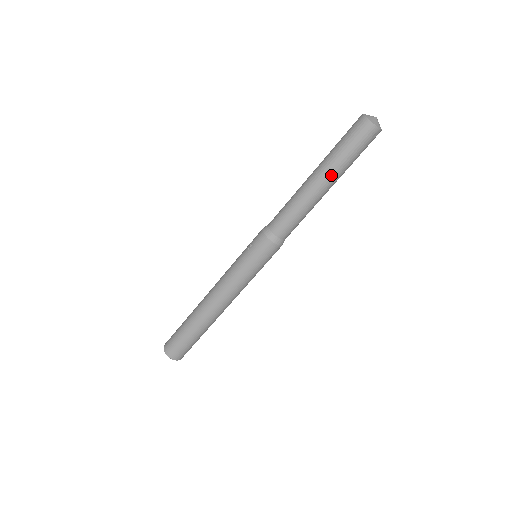
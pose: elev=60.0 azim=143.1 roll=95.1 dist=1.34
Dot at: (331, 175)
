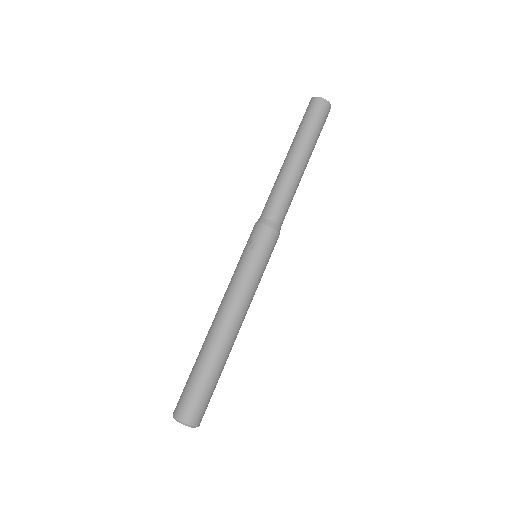
Dot at: (309, 152)
